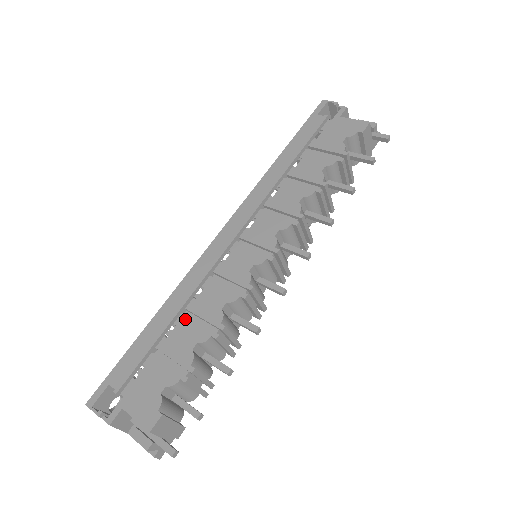
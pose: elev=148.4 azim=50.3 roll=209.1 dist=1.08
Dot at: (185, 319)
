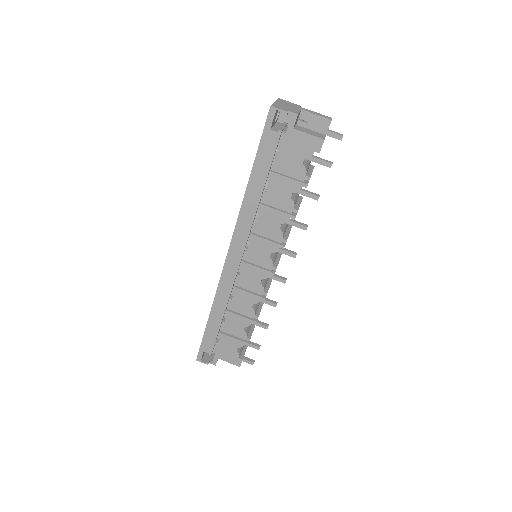
Dot at: (230, 314)
